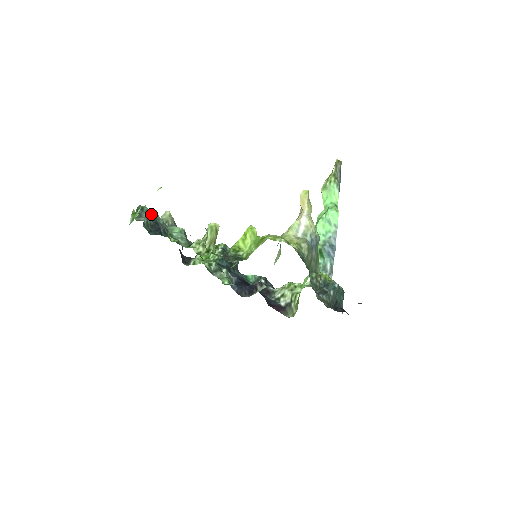
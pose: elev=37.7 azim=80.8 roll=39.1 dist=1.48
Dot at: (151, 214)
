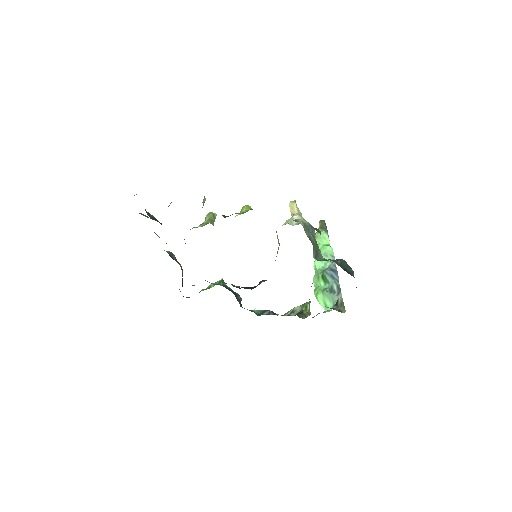
Dot at: occluded
